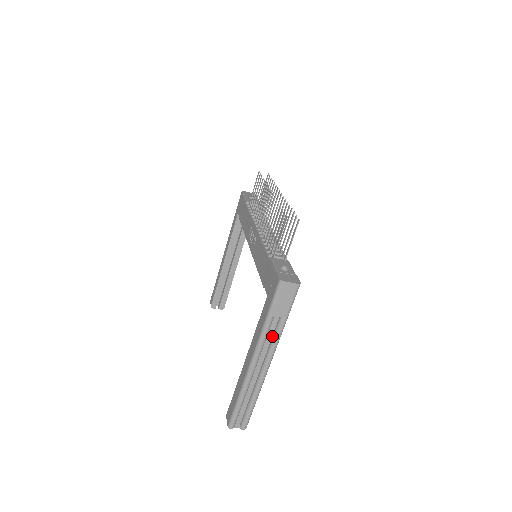
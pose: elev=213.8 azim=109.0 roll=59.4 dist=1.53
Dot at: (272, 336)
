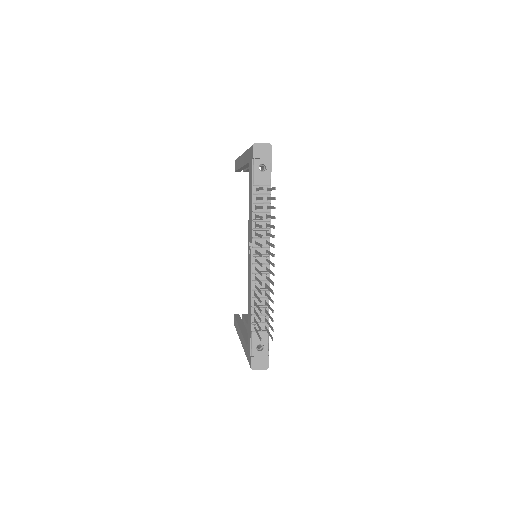
Dot at: occluded
